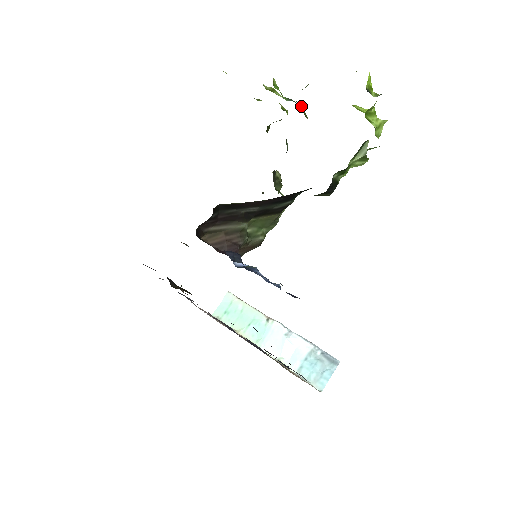
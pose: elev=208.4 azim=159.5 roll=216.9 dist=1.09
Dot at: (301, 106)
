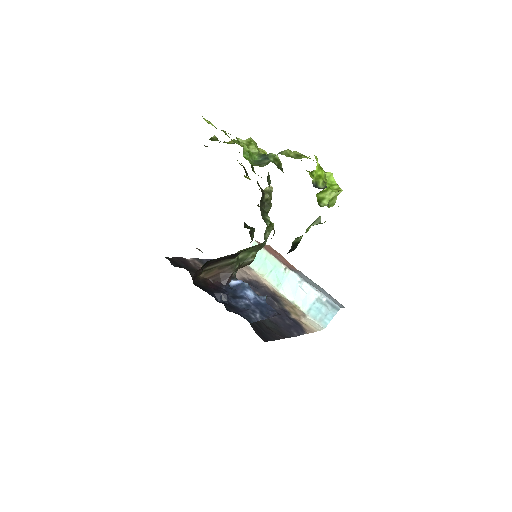
Dot at: (275, 156)
